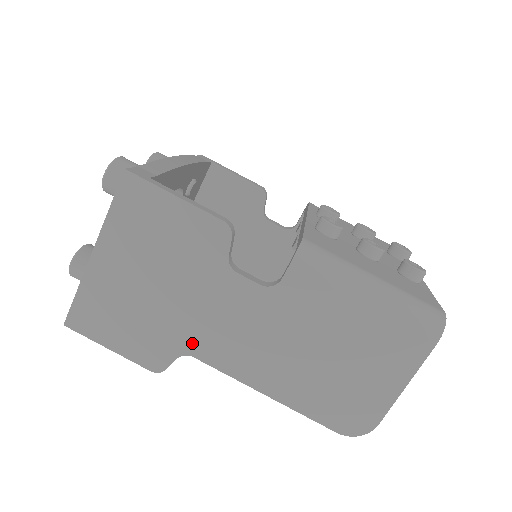
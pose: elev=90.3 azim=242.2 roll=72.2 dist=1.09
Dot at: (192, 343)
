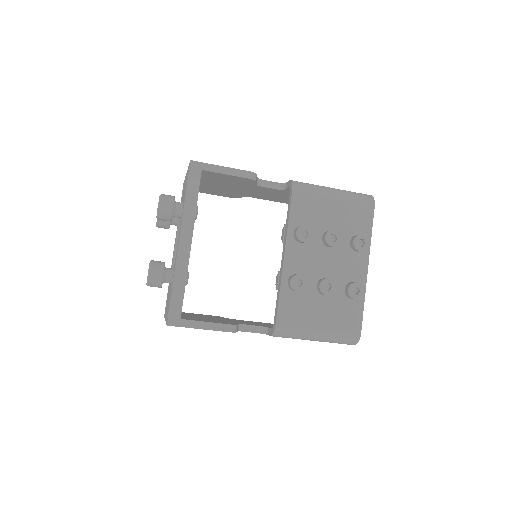
Dot at: occluded
